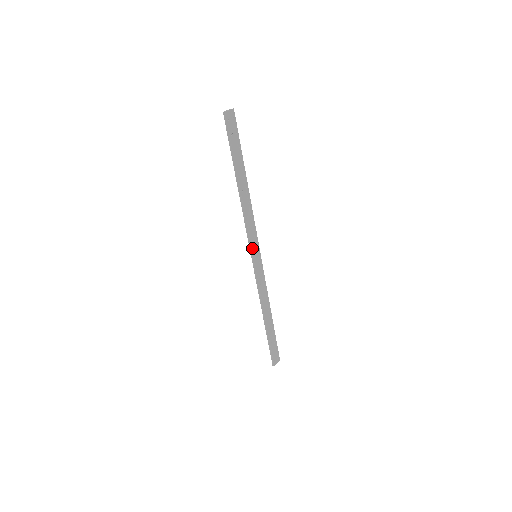
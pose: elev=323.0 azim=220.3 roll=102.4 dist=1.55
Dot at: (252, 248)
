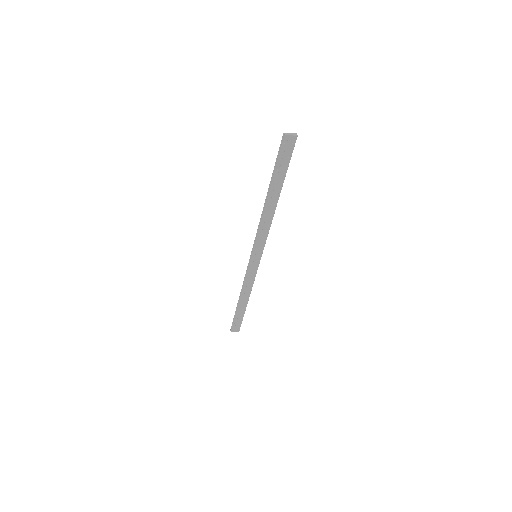
Dot at: (254, 249)
